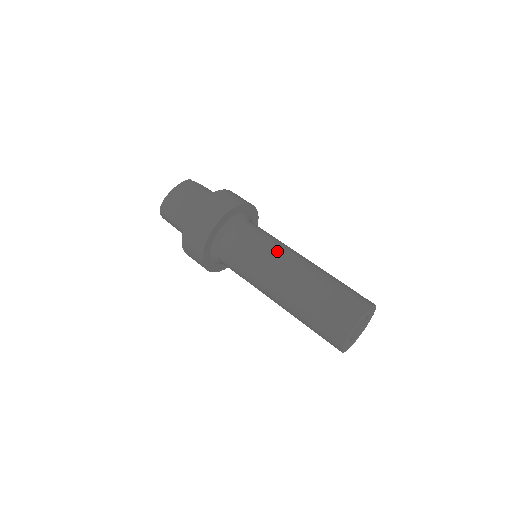
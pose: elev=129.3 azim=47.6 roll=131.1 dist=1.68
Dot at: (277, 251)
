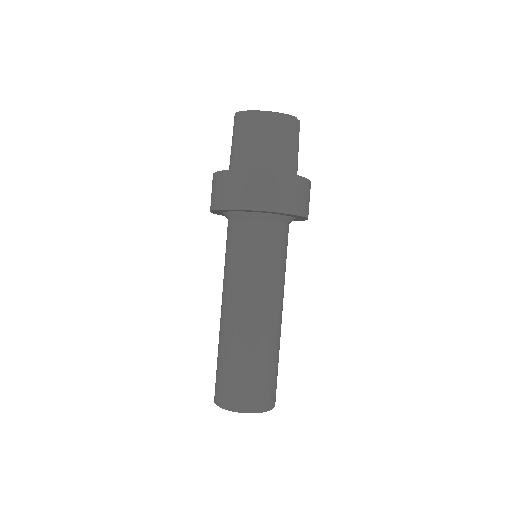
Dot at: (266, 288)
